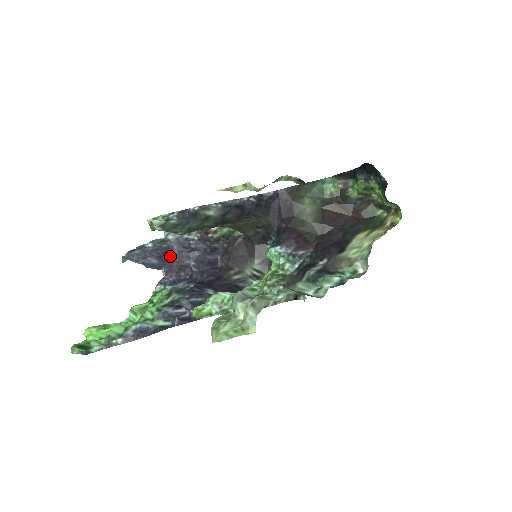
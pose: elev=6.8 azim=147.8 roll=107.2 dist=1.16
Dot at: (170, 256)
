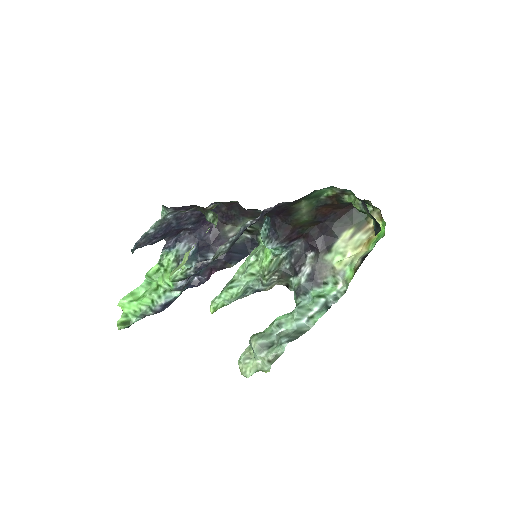
Dot at: (170, 229)
